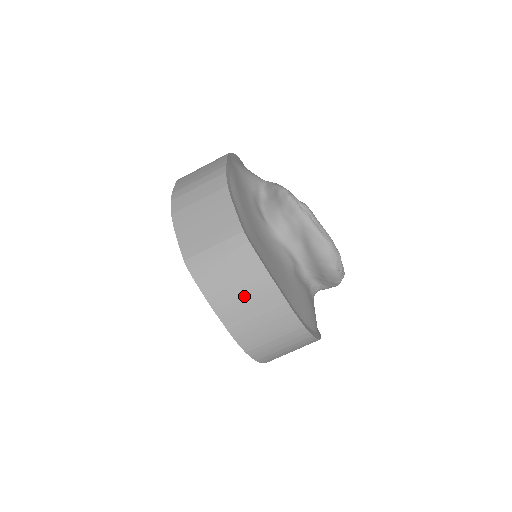
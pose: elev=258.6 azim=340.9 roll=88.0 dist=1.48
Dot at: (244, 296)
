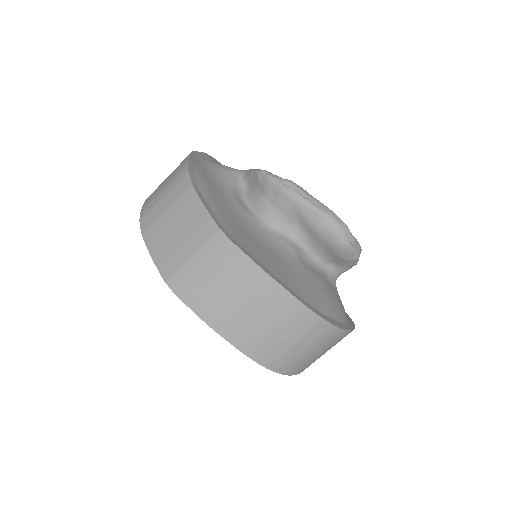
Dot at: (241, 303)
